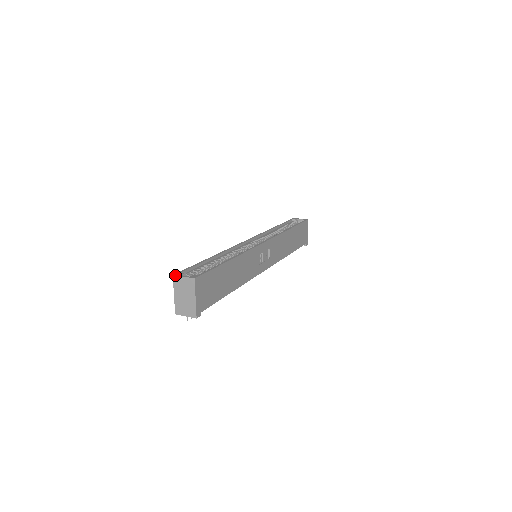
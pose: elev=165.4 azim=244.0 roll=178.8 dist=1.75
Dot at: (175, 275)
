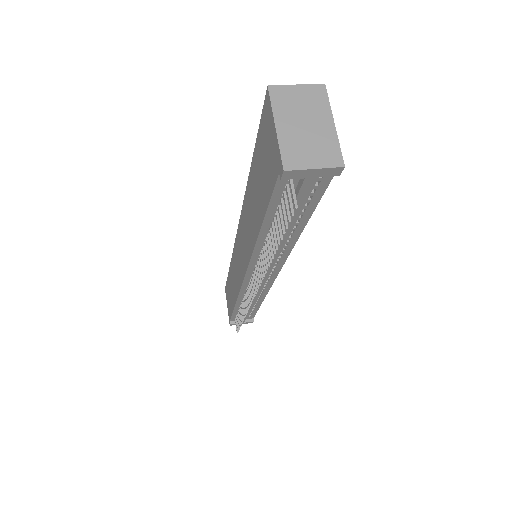
Dot at: occluded
